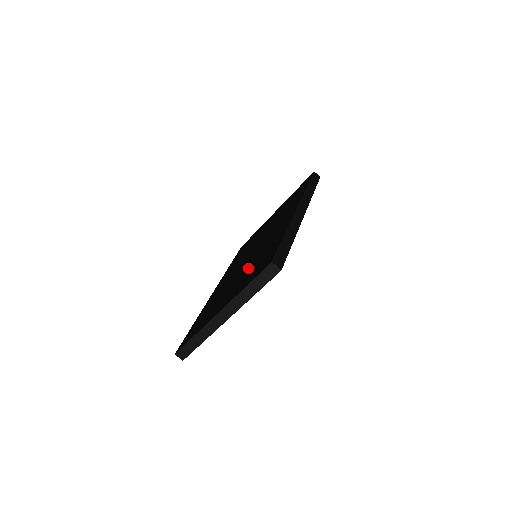
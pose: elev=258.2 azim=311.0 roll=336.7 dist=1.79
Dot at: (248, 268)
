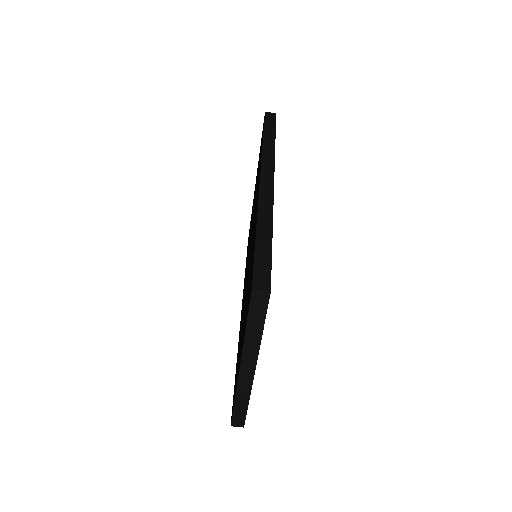
Dot at: (247, 288)
